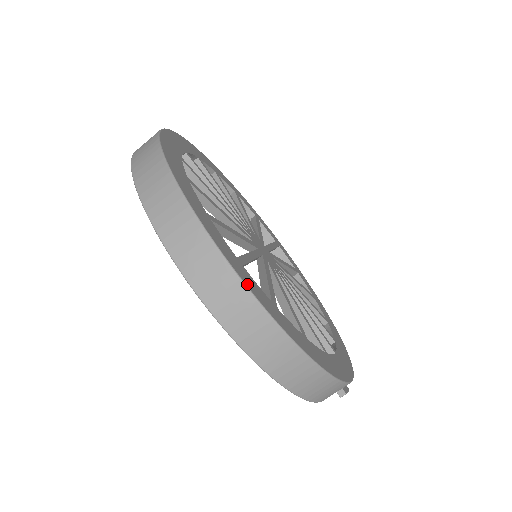
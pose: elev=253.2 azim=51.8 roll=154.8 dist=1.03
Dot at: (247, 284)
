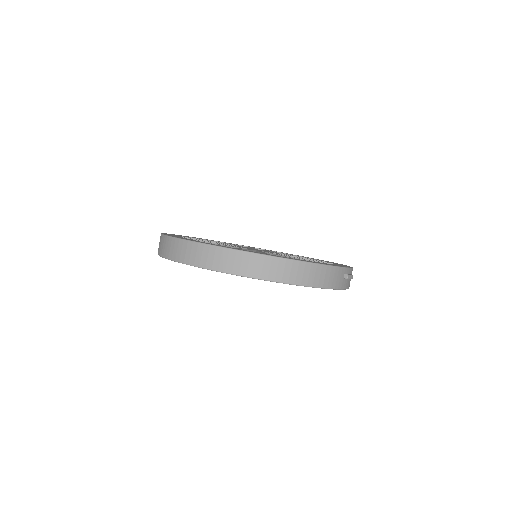
Dot at: (242, 250)
